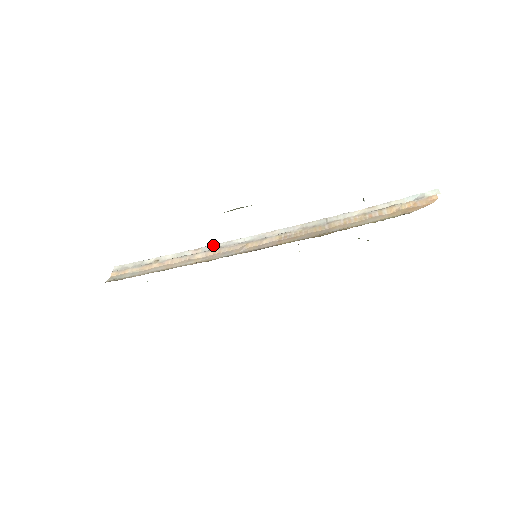
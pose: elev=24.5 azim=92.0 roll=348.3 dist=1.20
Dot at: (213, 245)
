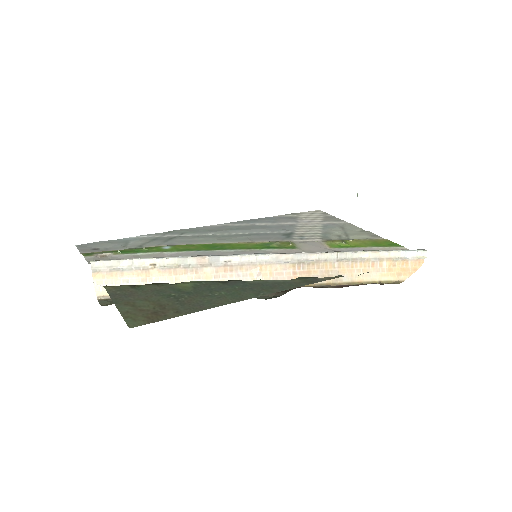
Dot at: (222, 257)
